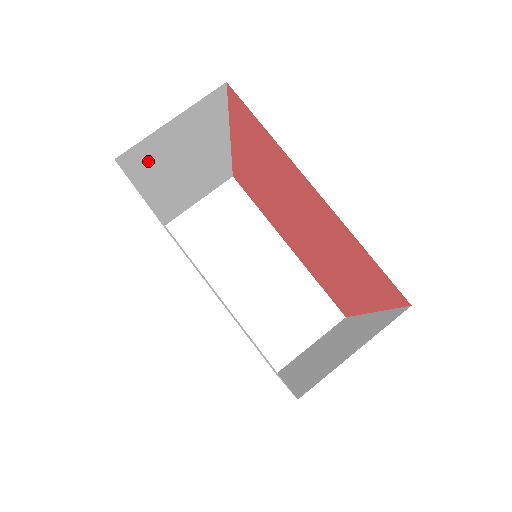
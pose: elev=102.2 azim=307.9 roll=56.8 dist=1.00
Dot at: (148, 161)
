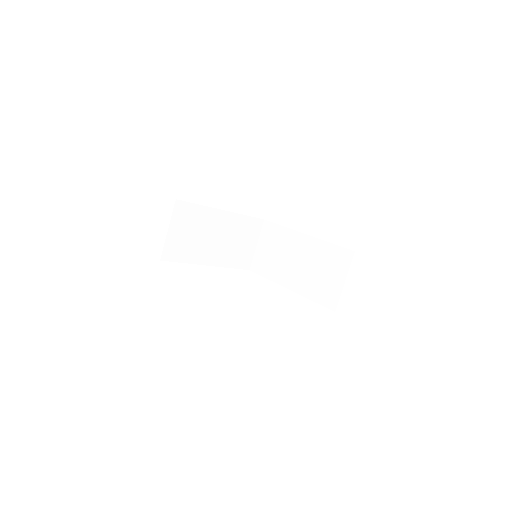
Dot at: (181, 250)
